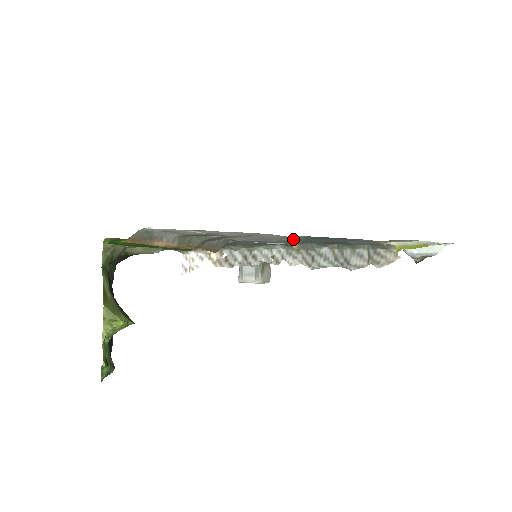
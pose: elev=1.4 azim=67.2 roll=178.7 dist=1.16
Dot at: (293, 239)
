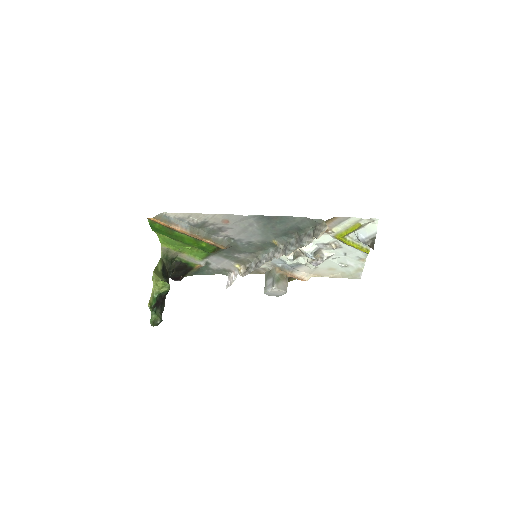
Dot at: (258, 226)
